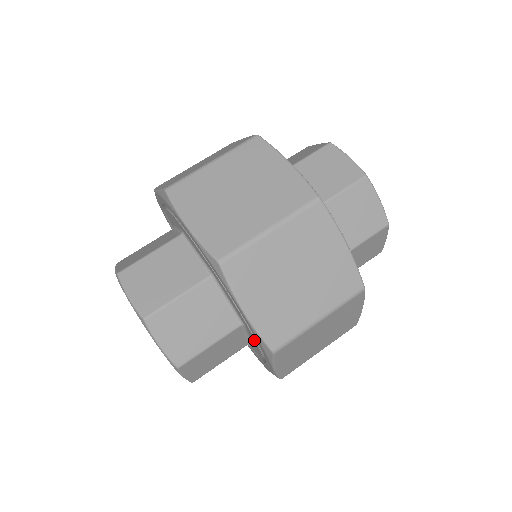
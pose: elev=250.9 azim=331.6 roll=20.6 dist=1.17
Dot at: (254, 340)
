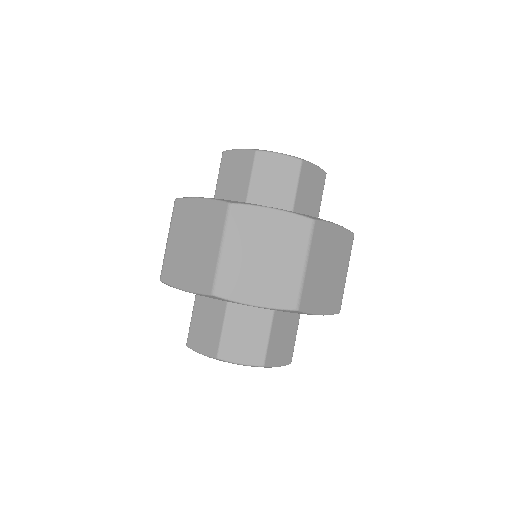
Dot at: occluded
